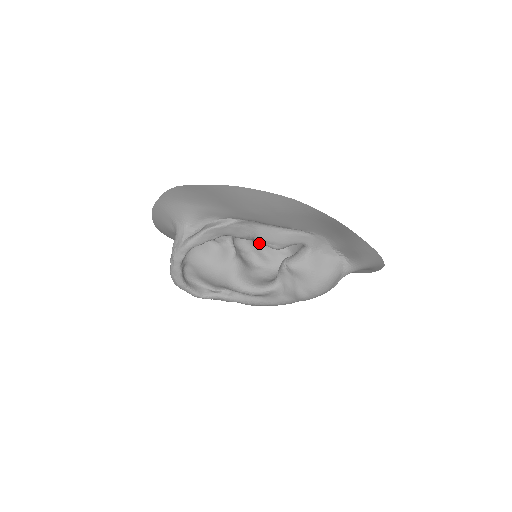
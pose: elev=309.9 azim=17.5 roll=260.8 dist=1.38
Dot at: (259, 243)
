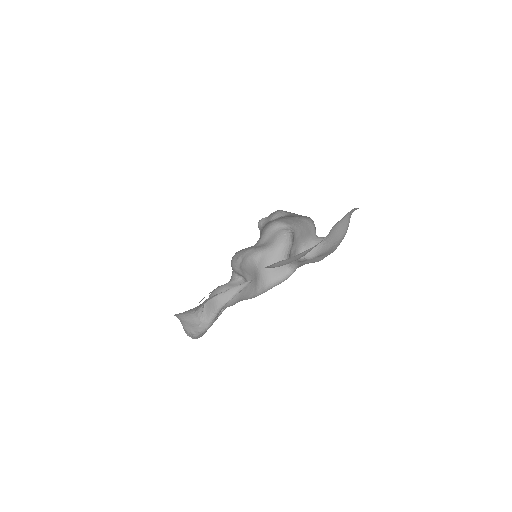
Dot at: occluded
